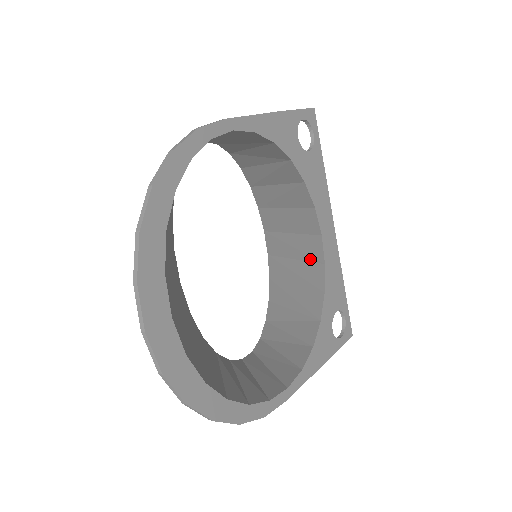
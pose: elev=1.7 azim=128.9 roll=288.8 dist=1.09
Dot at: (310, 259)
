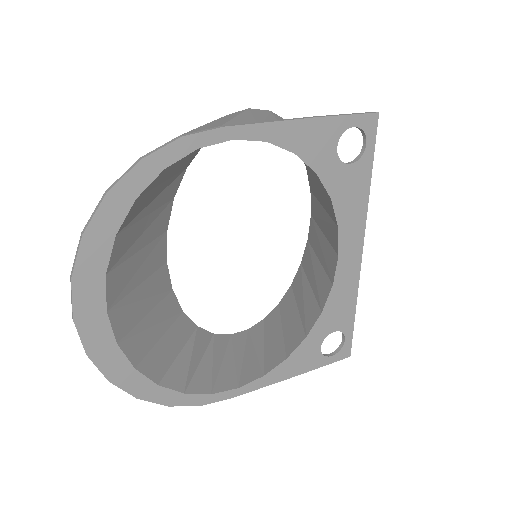
Dot at: (327, 271)
